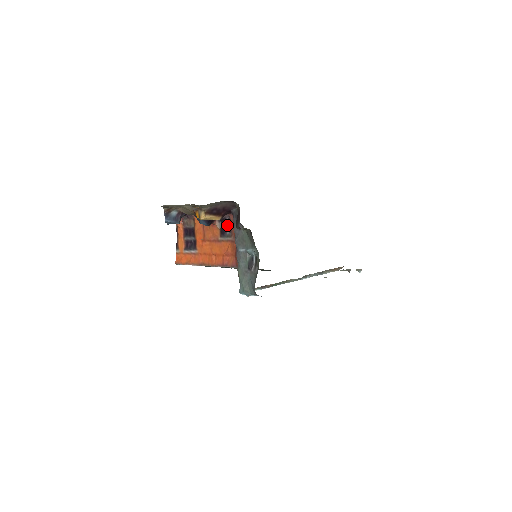
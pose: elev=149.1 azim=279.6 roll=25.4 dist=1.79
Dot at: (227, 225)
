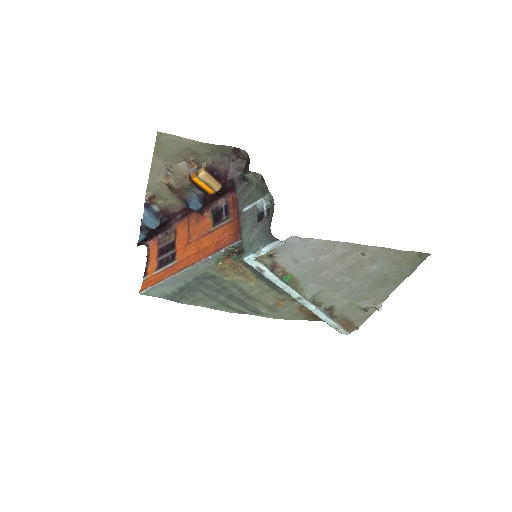
Dot at: (223, 212)
